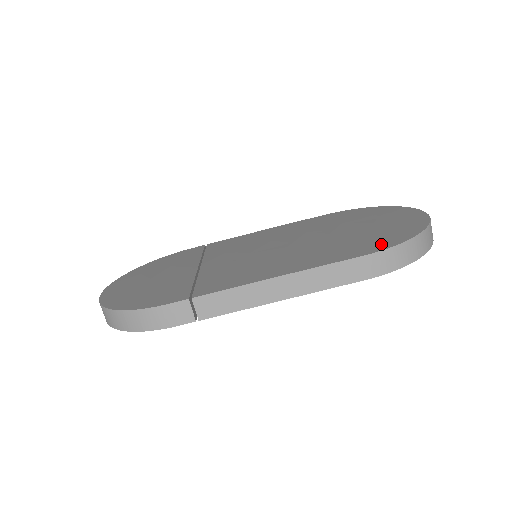
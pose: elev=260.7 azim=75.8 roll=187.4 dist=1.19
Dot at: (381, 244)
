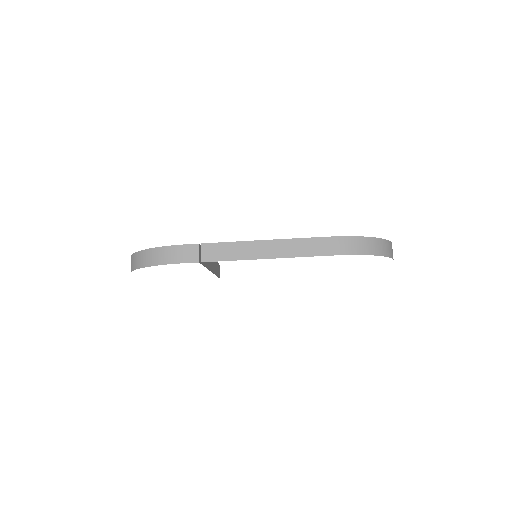
Dot at: occluded
